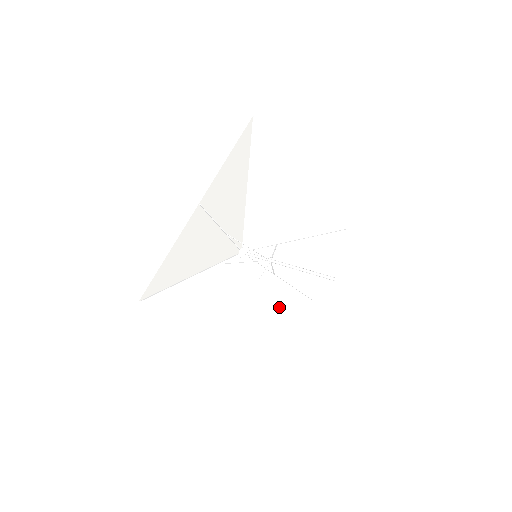
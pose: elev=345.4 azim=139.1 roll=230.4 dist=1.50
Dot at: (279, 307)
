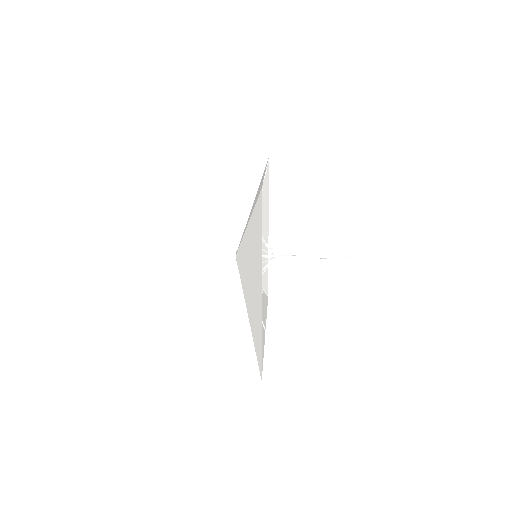
Dot at: occluded
